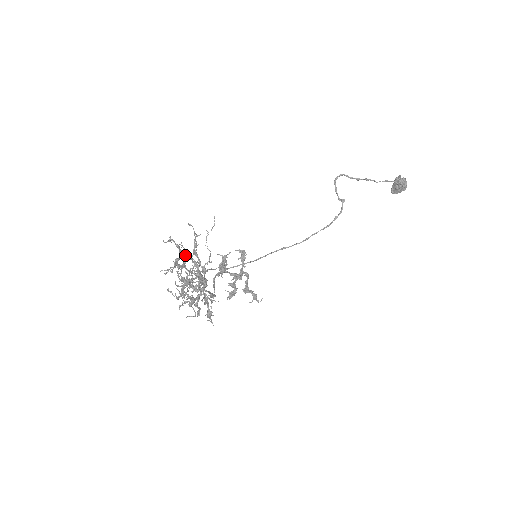
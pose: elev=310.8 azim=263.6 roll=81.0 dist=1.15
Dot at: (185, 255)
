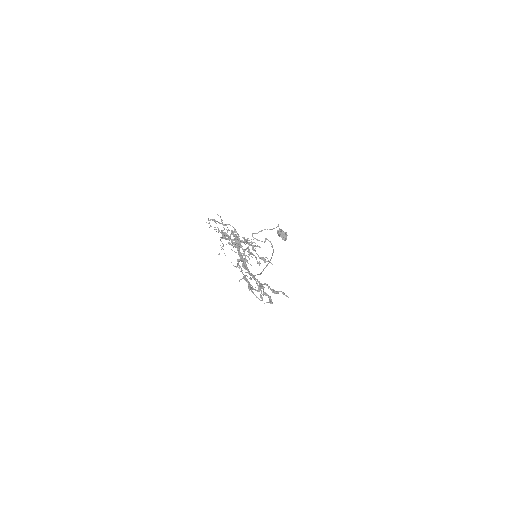
Dot at: (222, 234)
